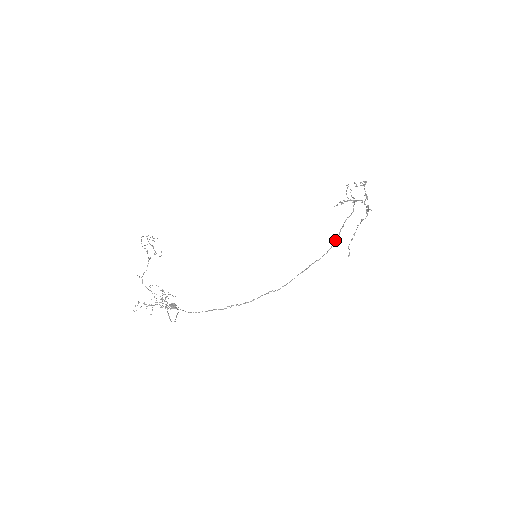
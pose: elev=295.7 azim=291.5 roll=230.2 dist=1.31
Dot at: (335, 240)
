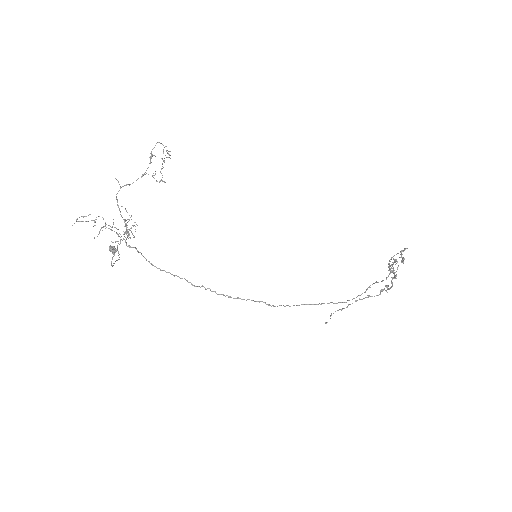
Dot at: (358, 295)
